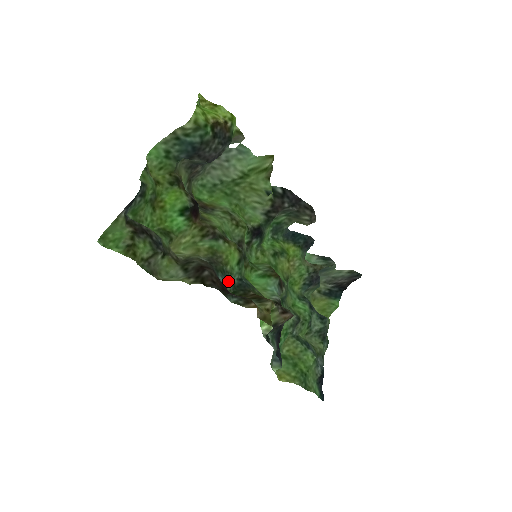
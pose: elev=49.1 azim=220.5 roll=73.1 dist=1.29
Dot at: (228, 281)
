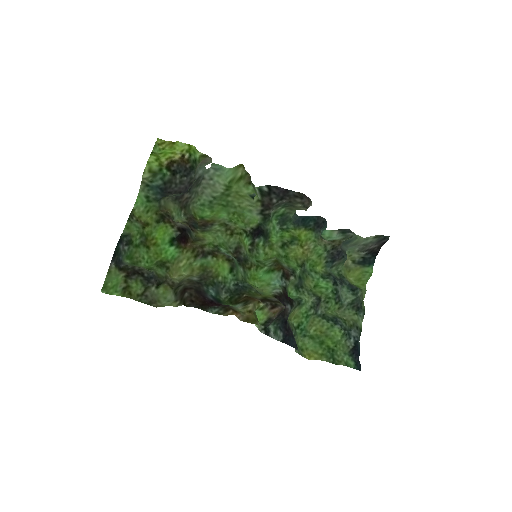
Dot at: (223, 290)
